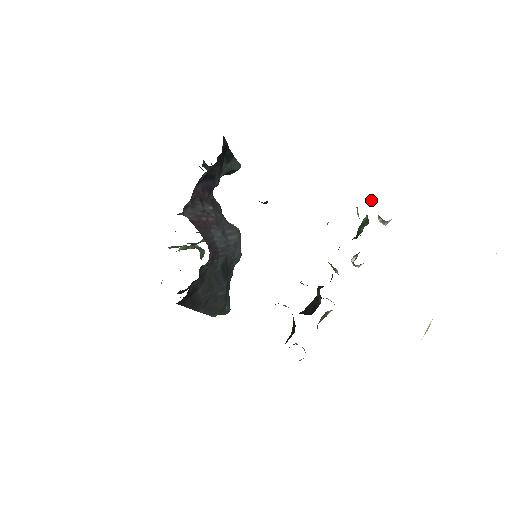
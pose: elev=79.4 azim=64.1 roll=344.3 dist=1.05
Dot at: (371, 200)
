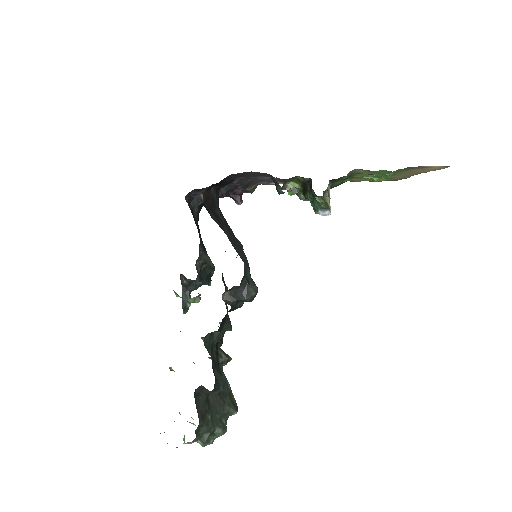
Dot at: occluded
